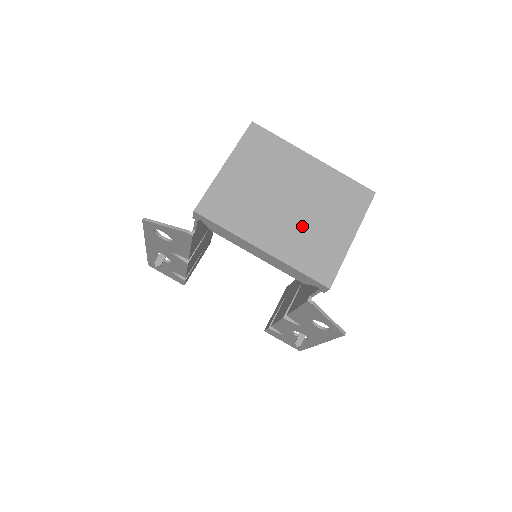
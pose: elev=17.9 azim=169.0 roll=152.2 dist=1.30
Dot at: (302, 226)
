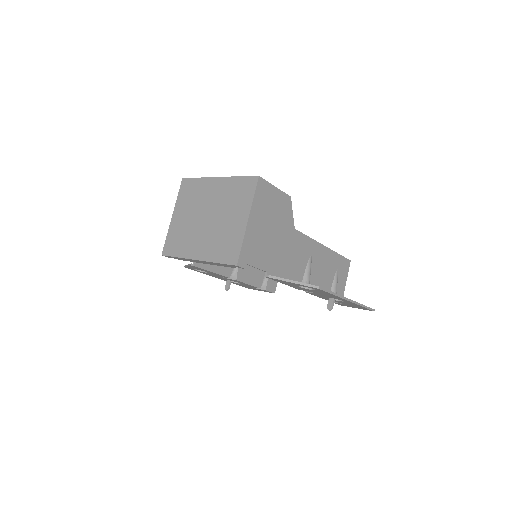
Dot at: (216, 231)
